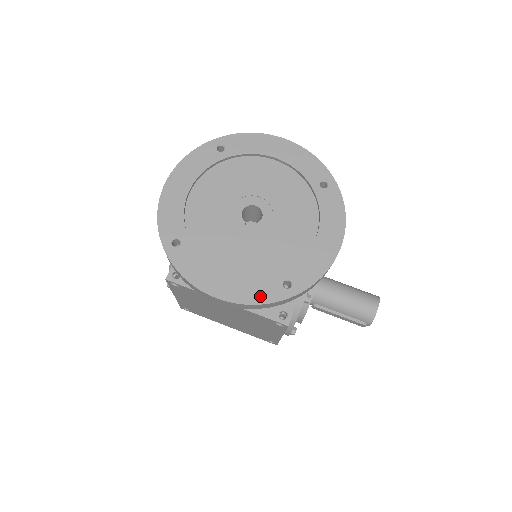
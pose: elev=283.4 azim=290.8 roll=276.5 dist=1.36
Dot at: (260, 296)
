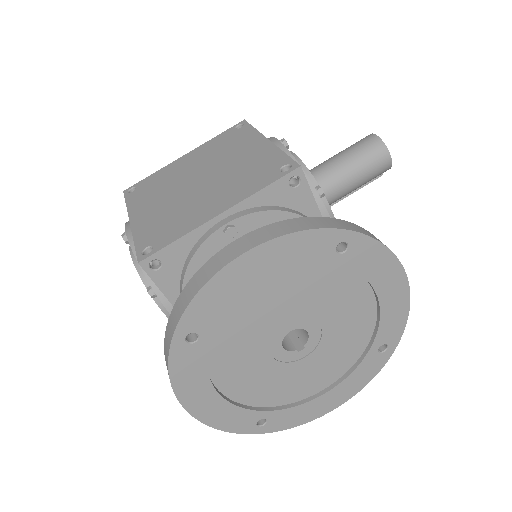
Dot at: (368, 375)
